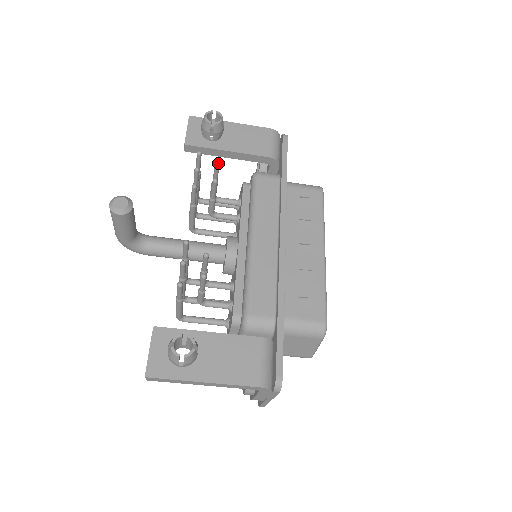
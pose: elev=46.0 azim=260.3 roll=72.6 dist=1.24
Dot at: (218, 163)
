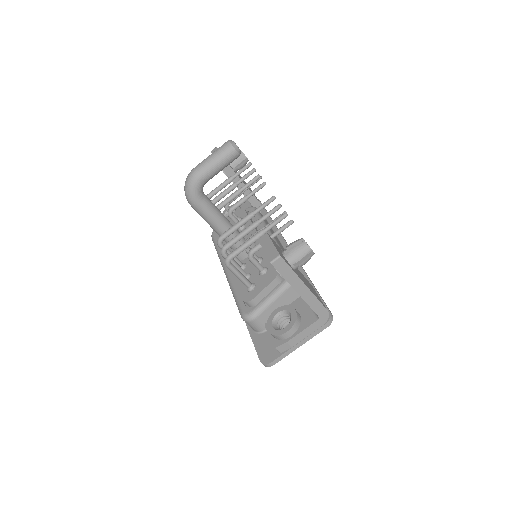
Dot at: occluded
